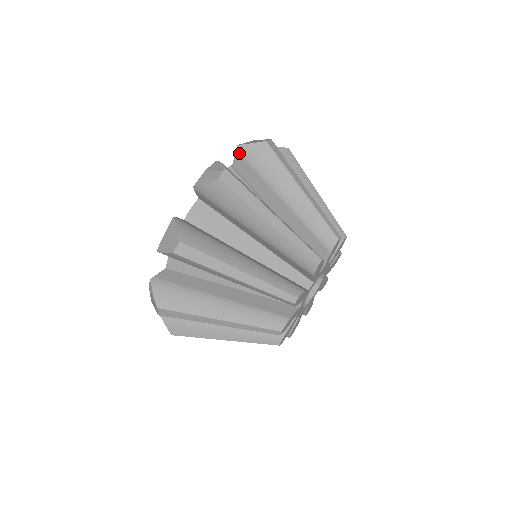
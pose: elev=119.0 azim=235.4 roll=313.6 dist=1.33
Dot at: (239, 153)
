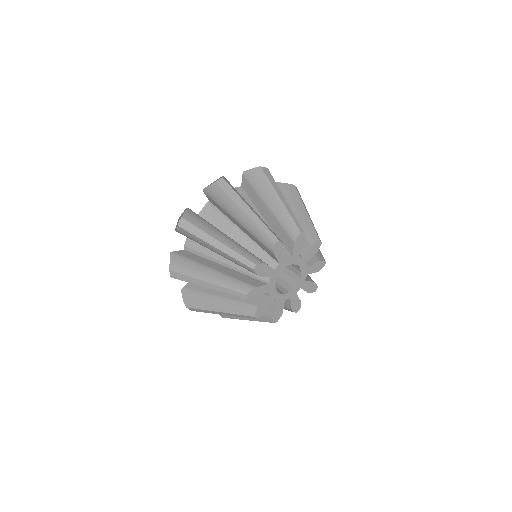
Dot at: (206, 194)
